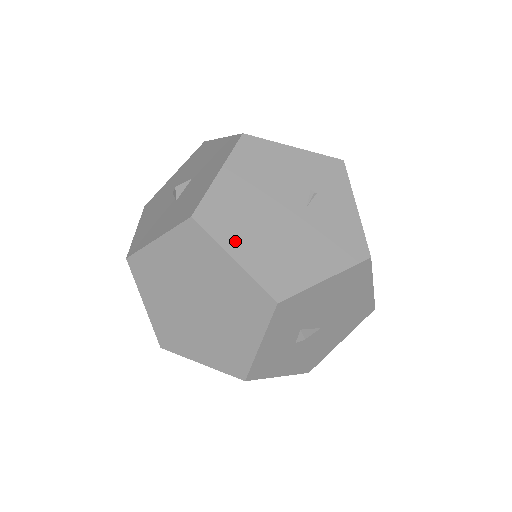
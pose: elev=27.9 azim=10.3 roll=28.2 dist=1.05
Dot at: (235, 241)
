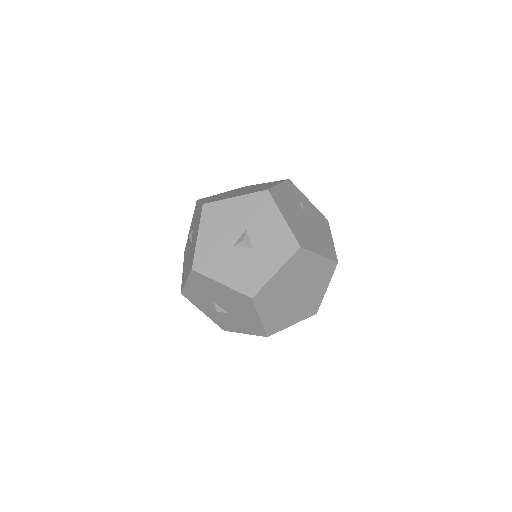
Dot at: (314, 246)
